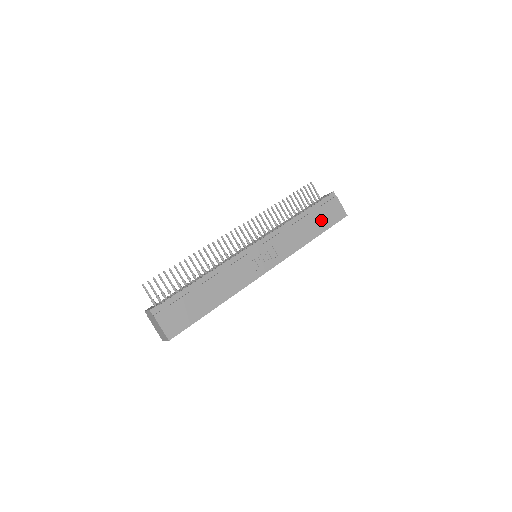
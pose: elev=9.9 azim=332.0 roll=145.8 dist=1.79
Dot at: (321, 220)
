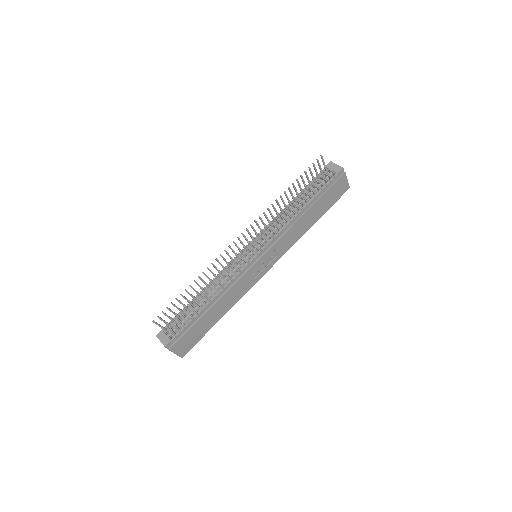
Dot at: (324, 204)
